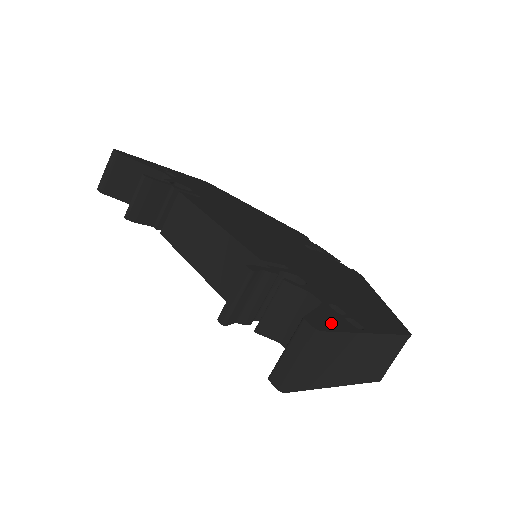
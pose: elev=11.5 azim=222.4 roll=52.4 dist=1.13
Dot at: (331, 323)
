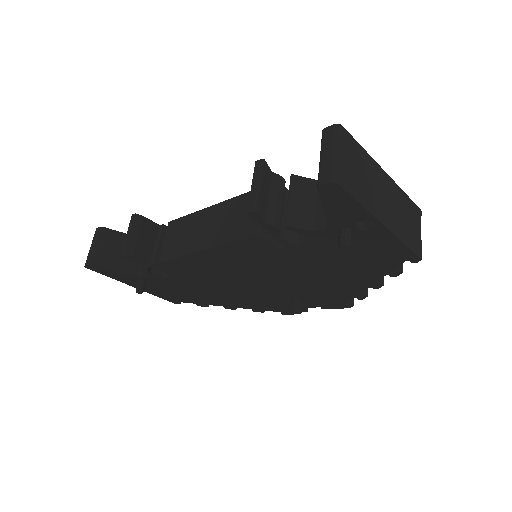
Dot at: occluded
